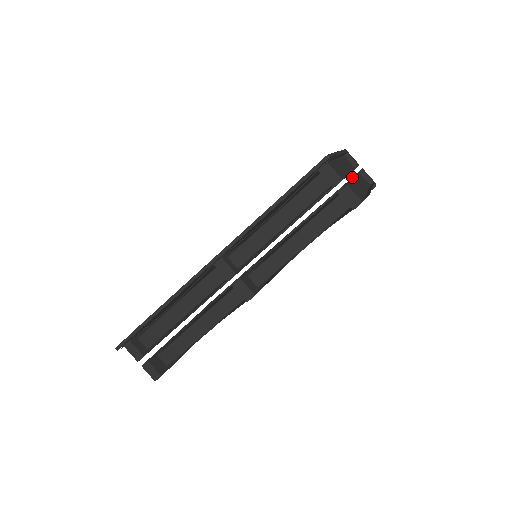
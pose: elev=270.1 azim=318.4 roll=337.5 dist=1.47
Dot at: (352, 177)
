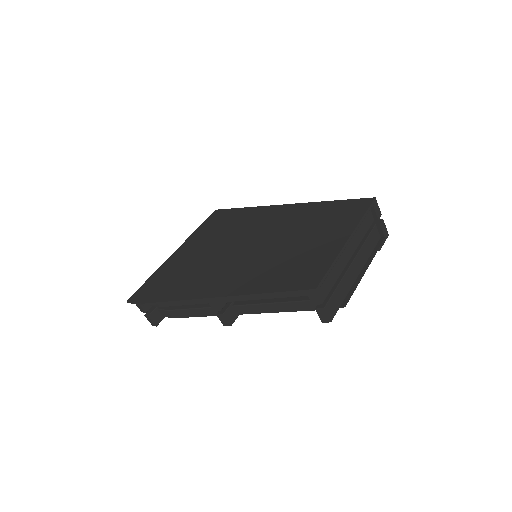
Dot at: occluded
